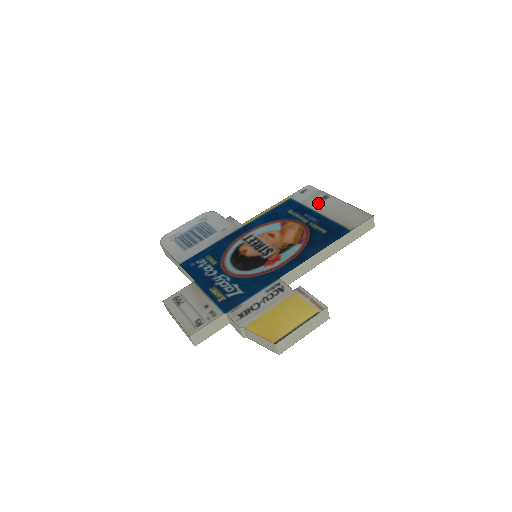
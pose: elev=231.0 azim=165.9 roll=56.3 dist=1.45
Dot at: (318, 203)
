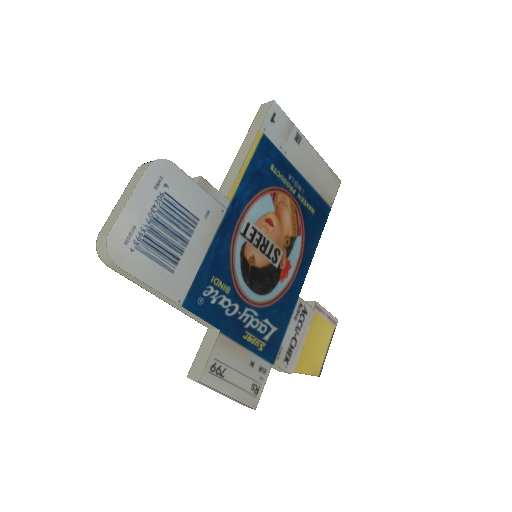
Dot at: (295, 151)
